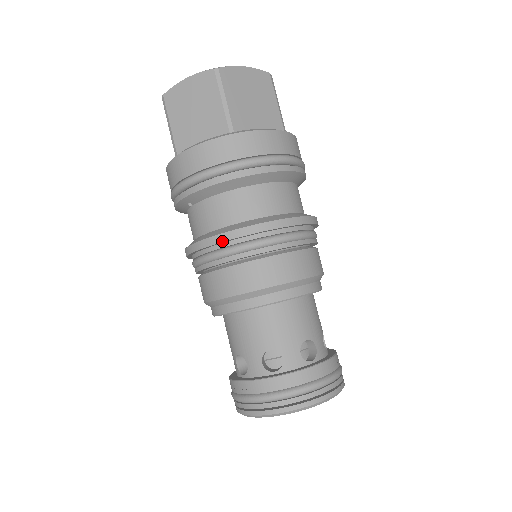
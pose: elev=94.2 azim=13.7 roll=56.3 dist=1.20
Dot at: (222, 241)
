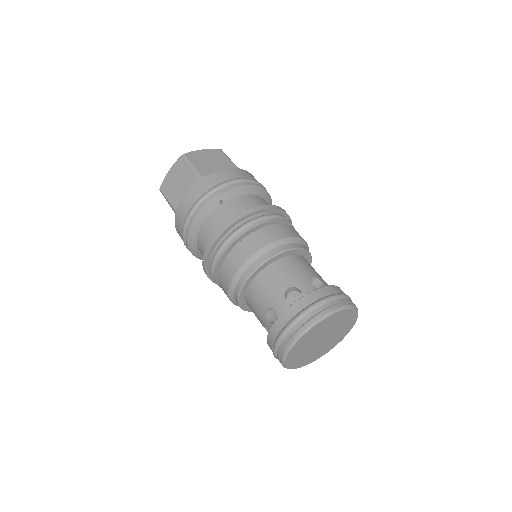
Dot at: (263, 209)
